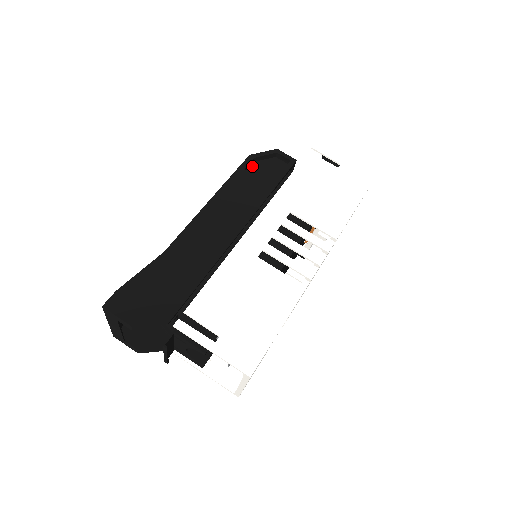
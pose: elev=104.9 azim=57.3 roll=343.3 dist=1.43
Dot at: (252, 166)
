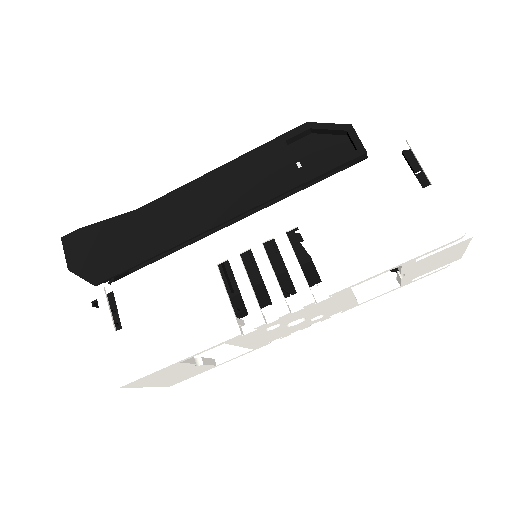
Dot at: (306, 138)
